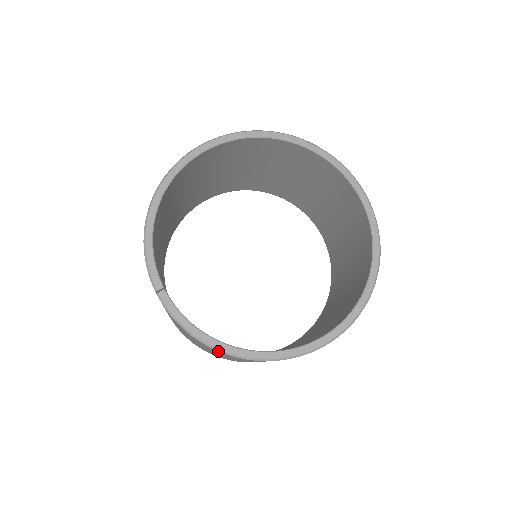
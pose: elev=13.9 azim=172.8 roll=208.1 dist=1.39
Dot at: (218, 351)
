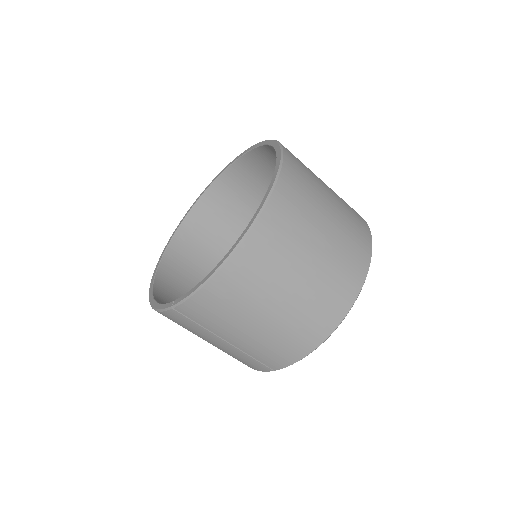
Dot at: (225, 267)
